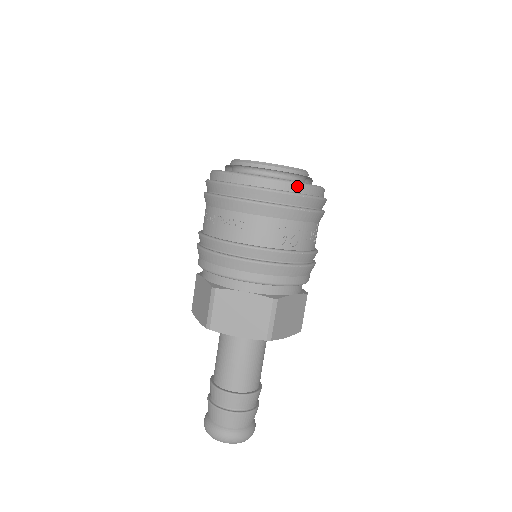
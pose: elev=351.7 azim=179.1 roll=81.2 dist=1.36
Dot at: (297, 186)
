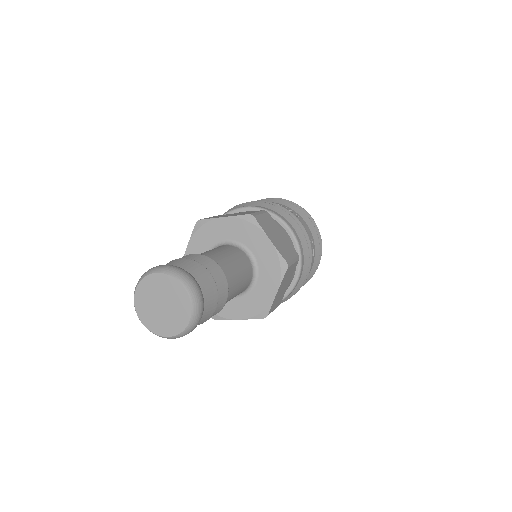
Dot at: occluded
